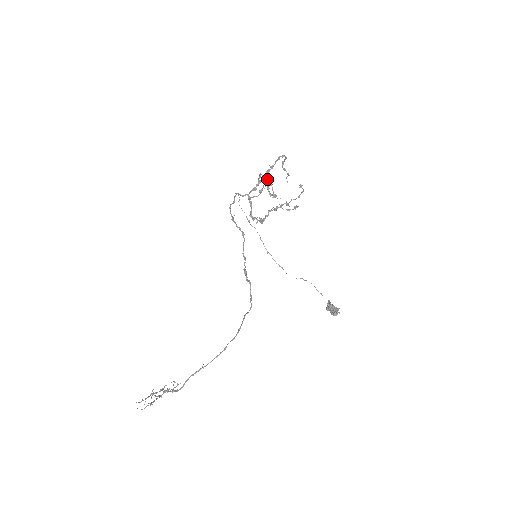
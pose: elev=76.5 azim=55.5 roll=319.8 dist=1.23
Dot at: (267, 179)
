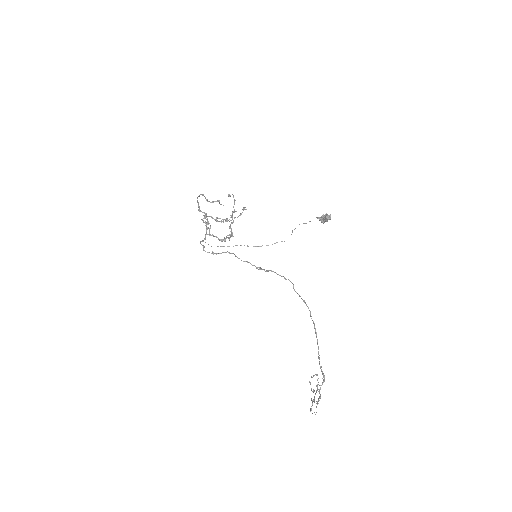
Dot at: occluded
